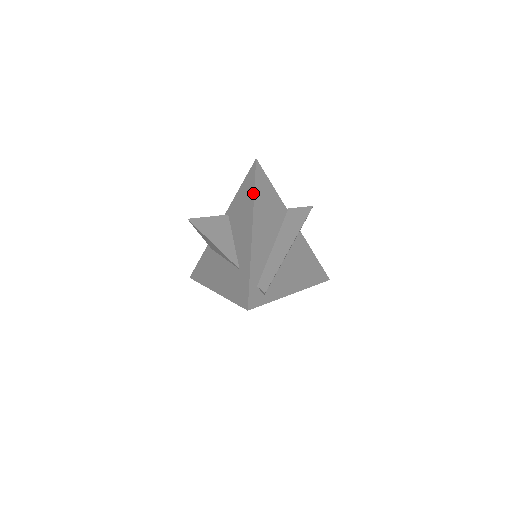
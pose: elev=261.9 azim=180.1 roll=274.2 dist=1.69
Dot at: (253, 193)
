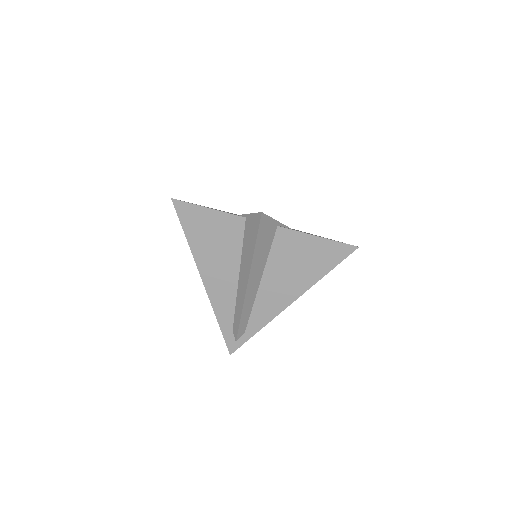
Dot at: (188, 243)
